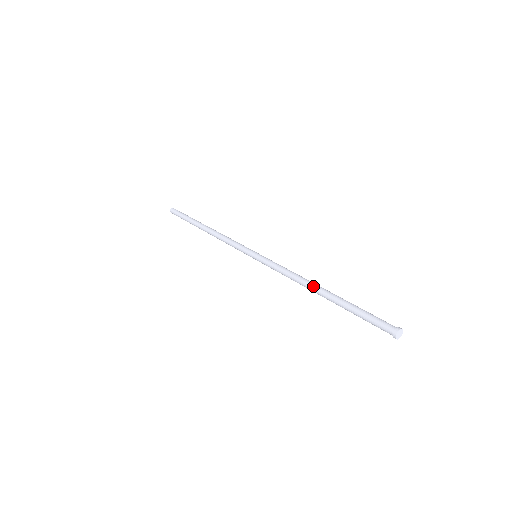
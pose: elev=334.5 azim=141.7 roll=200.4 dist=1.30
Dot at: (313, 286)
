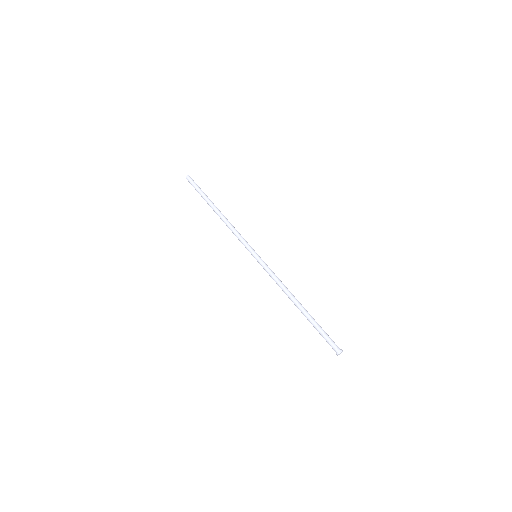
Dot at: (294, 300)
